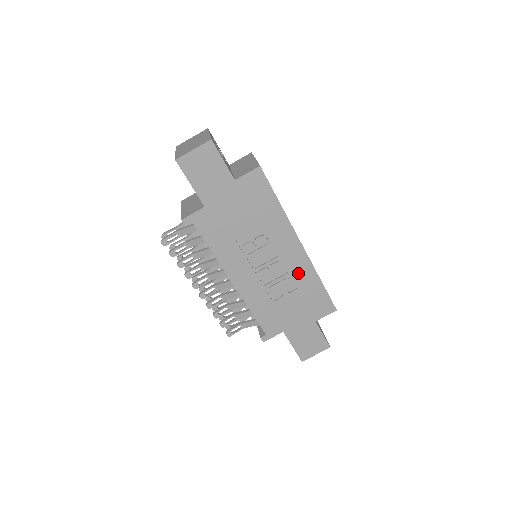
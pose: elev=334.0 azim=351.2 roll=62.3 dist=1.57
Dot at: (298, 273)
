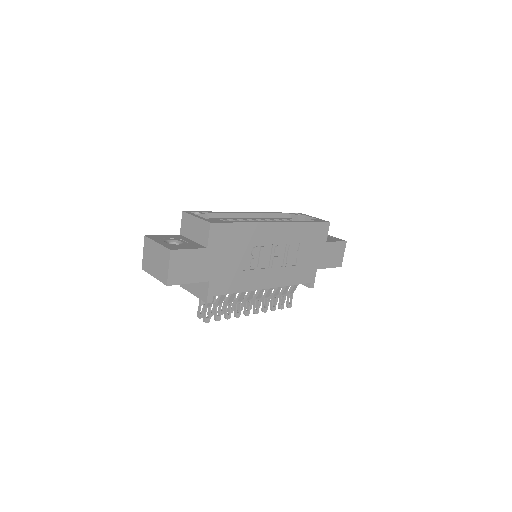
Dot at: (291, 236)
